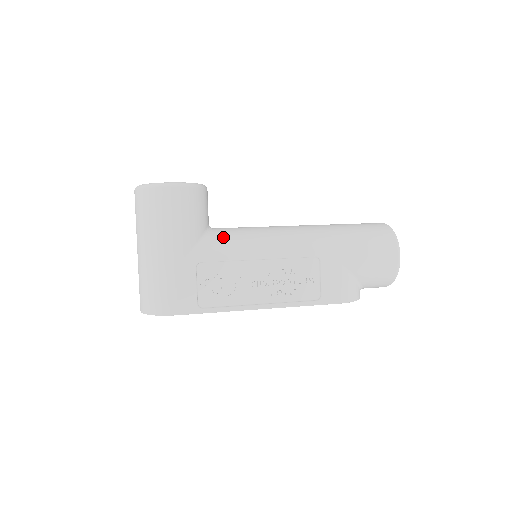
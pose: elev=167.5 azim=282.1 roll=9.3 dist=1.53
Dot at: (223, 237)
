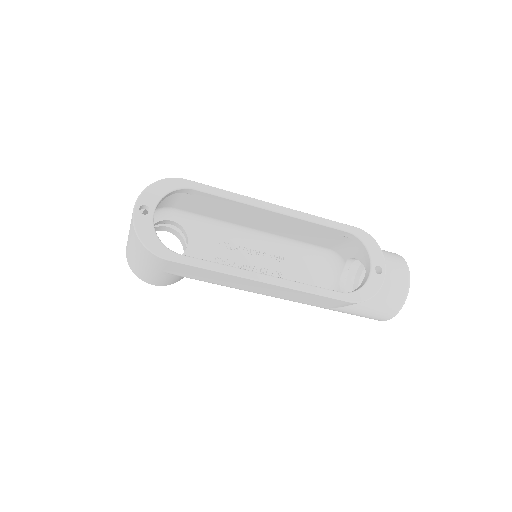
Dot at: occluded
